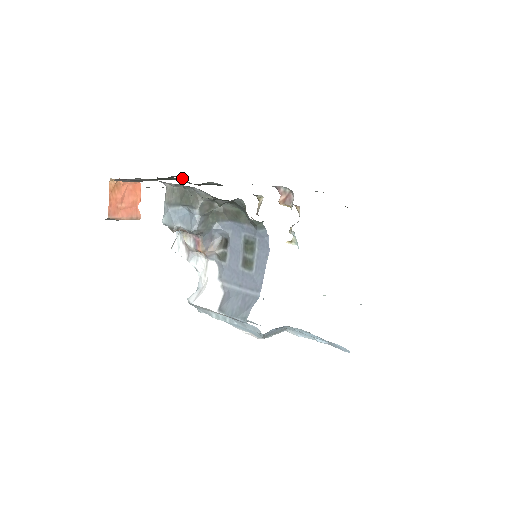
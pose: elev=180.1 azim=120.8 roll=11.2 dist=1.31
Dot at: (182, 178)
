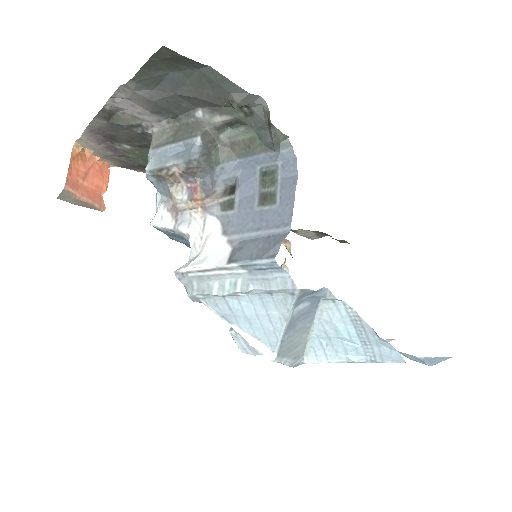
Dot at: occluded
